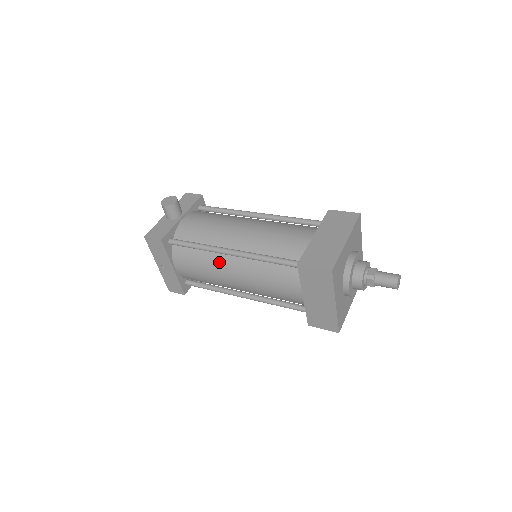
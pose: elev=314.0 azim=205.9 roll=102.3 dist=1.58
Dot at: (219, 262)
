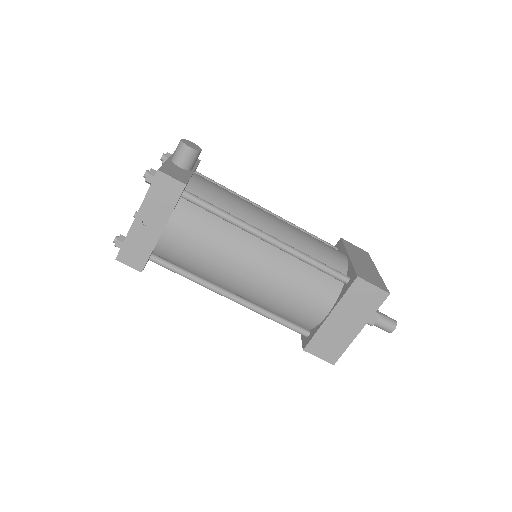
Dot at: (243, 244)
